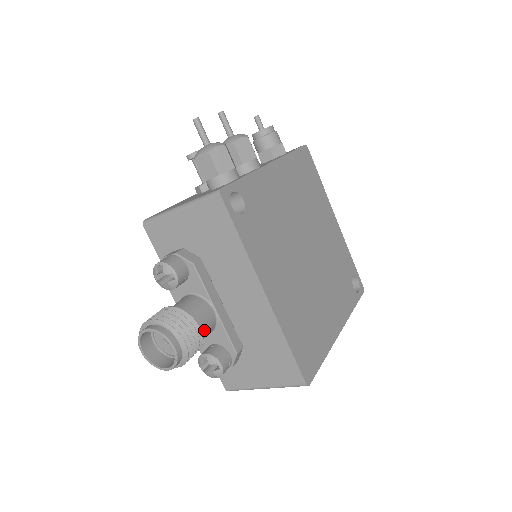
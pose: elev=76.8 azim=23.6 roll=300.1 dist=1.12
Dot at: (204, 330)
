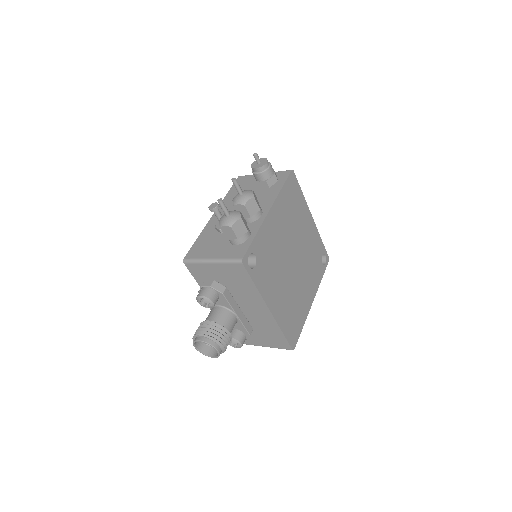
Dot at: (231, 330)
